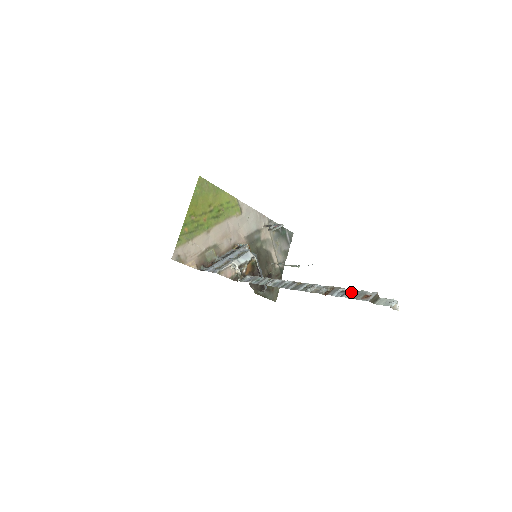
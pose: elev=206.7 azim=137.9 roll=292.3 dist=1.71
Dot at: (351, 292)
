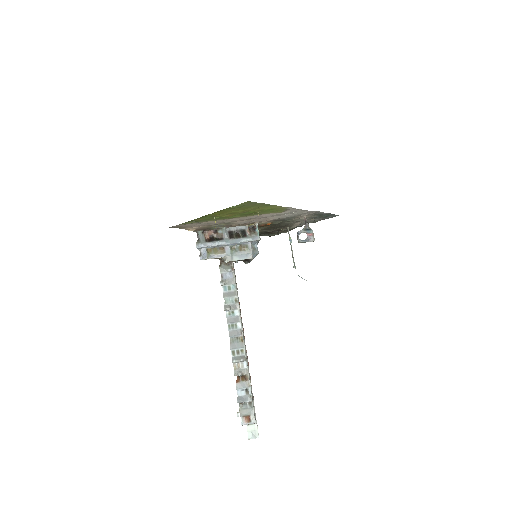
Dot at: (248, 401)
